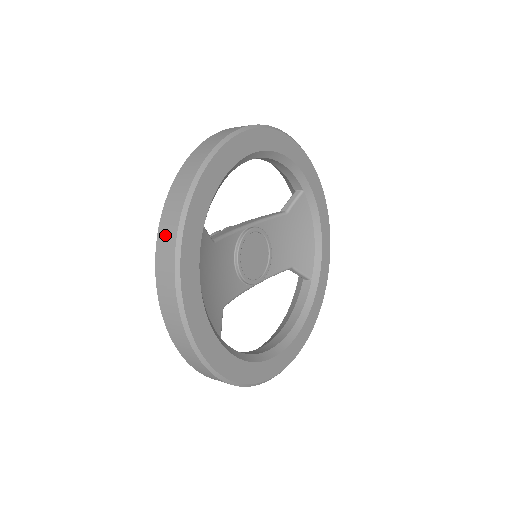
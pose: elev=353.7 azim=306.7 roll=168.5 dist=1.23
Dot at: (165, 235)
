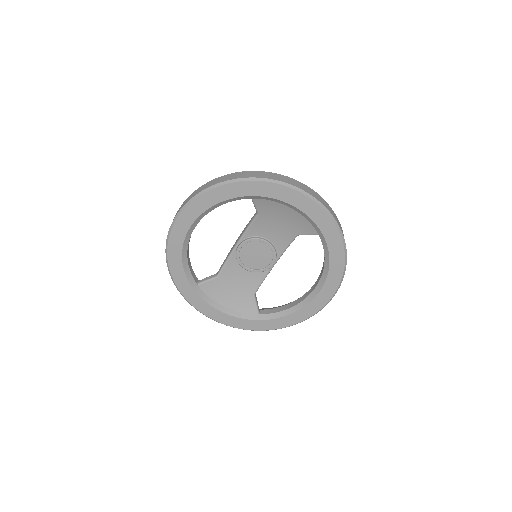
Dot at: occluded
